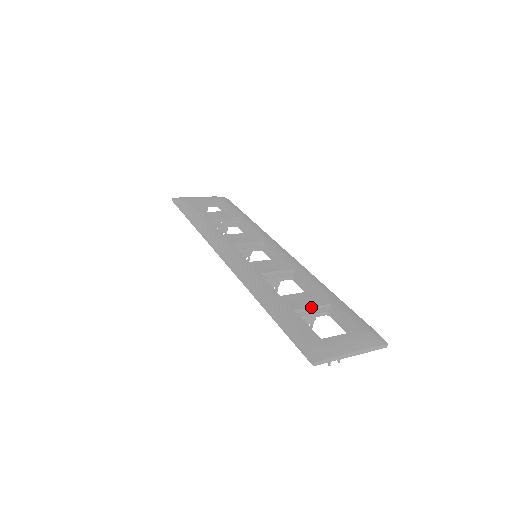
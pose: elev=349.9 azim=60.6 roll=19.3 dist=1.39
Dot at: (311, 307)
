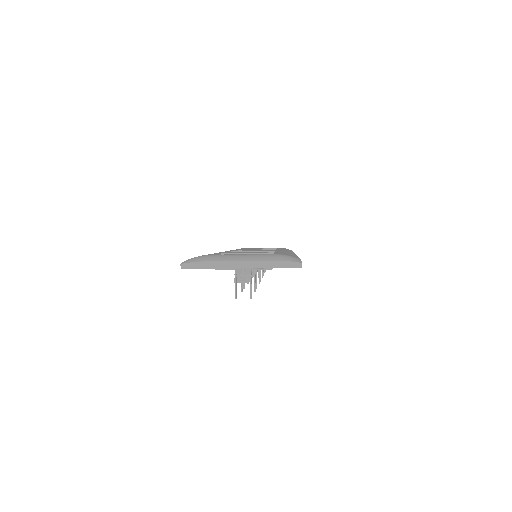
Dot at: (245, 253)
